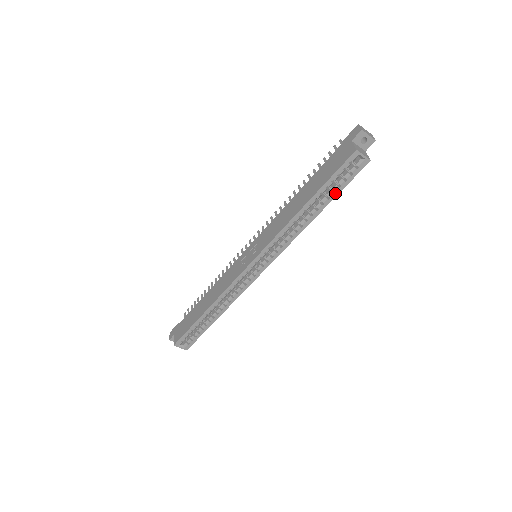
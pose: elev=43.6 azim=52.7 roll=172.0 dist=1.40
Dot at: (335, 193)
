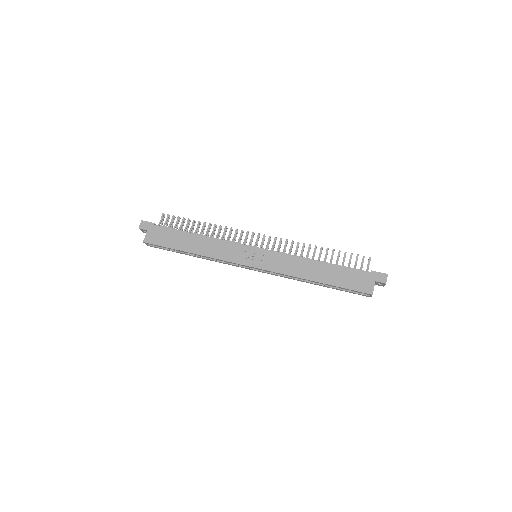
Dot at: (337, 289)
